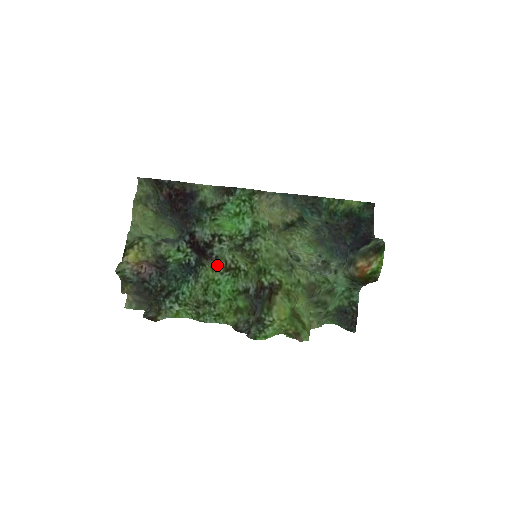
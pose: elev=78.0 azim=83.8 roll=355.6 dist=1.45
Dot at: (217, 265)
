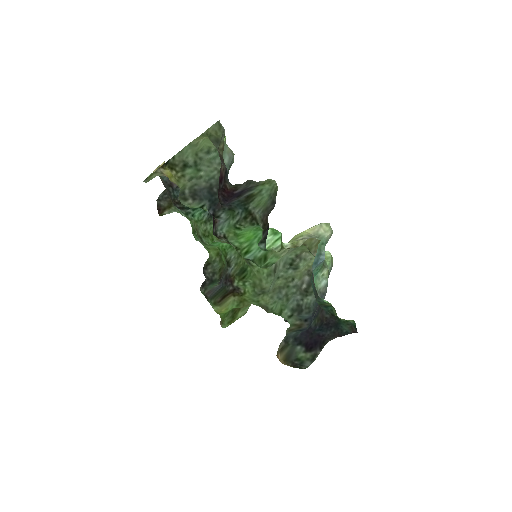
Dot at: occluded
